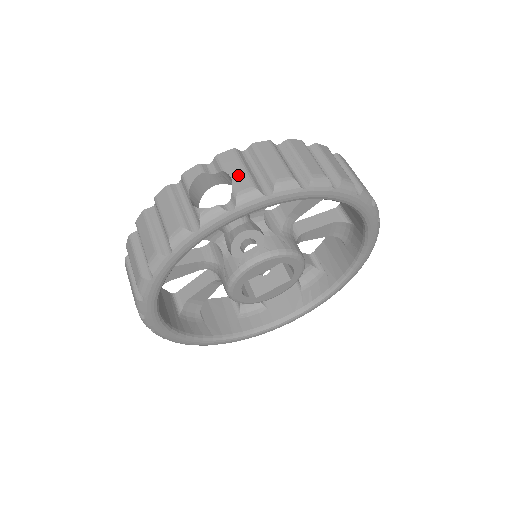
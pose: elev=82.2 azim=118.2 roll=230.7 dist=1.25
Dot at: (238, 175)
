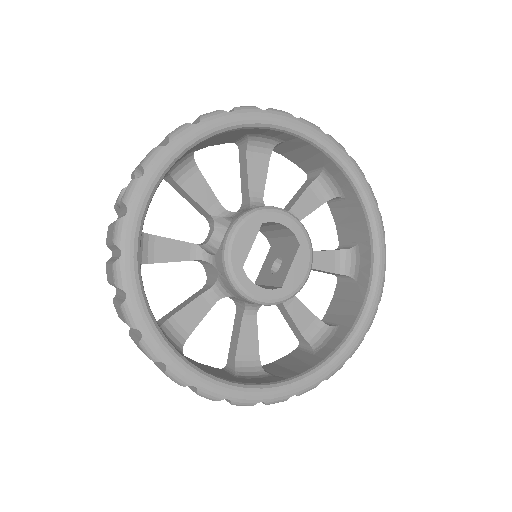
Dot at: occluded
